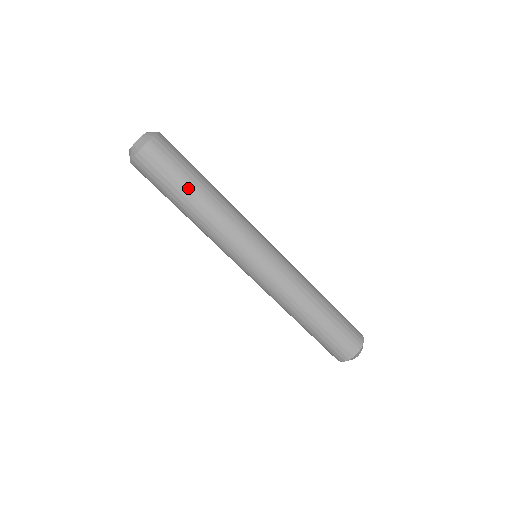
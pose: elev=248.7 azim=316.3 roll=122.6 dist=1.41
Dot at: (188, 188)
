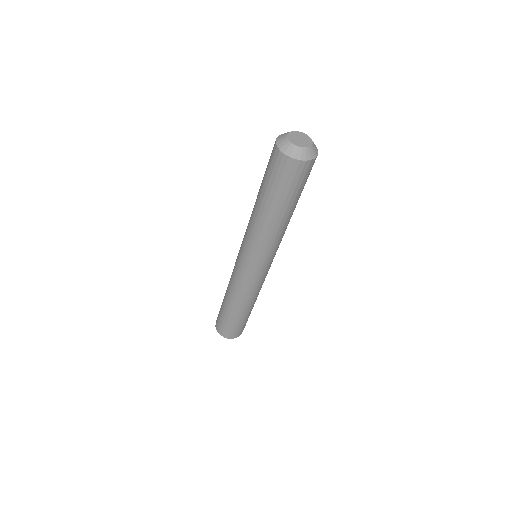
Dot at: (295, 203)
